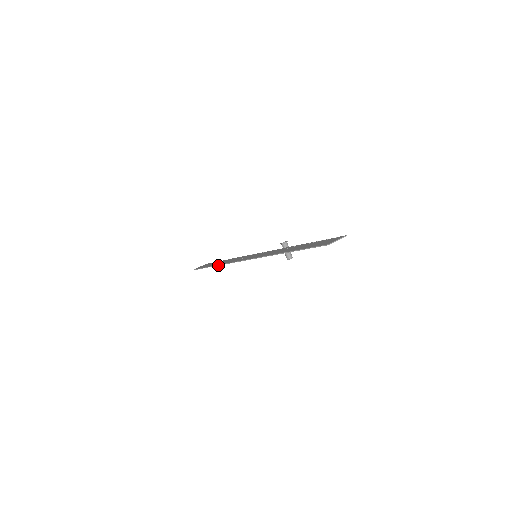
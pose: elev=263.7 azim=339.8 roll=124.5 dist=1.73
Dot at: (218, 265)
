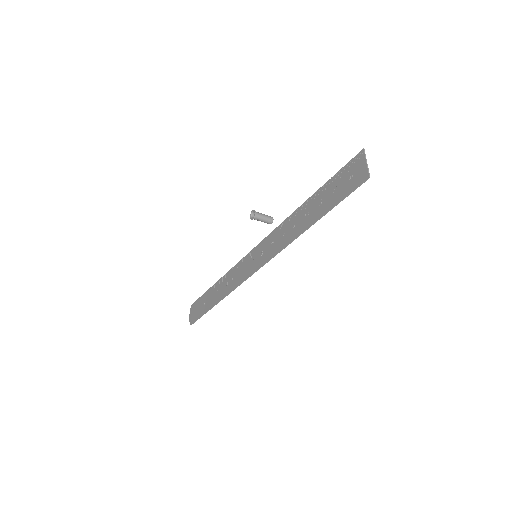
Dot at: occluded
